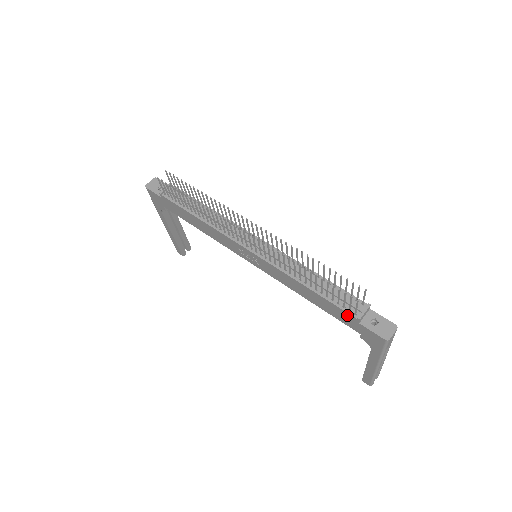
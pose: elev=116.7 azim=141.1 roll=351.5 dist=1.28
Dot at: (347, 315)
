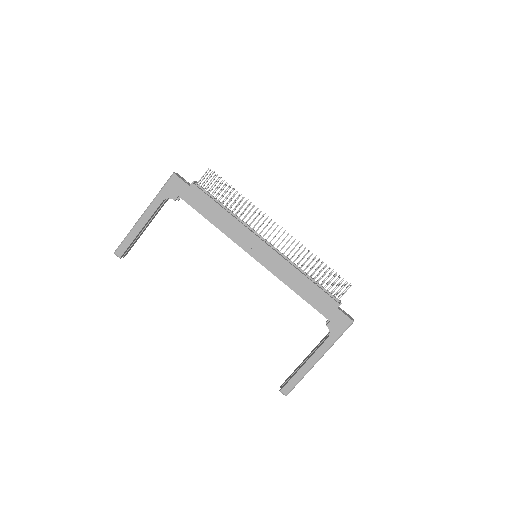
Dot at: (331, 302)
